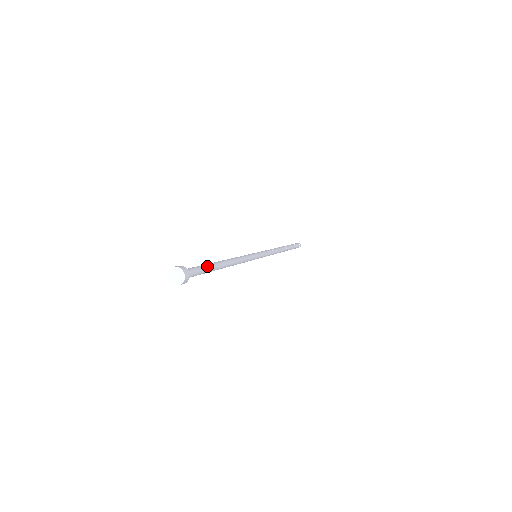
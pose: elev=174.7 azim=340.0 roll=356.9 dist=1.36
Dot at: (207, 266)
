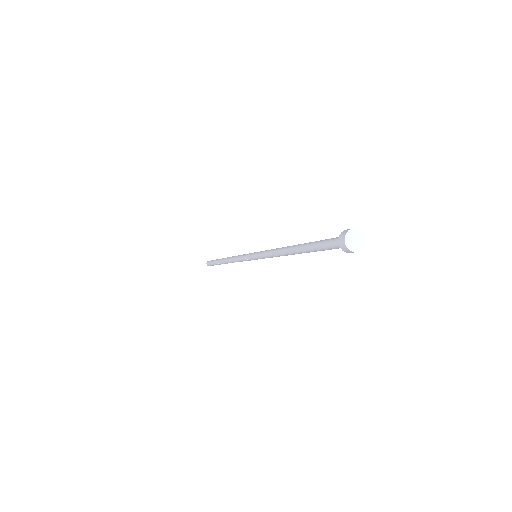
Dot at: occluded
